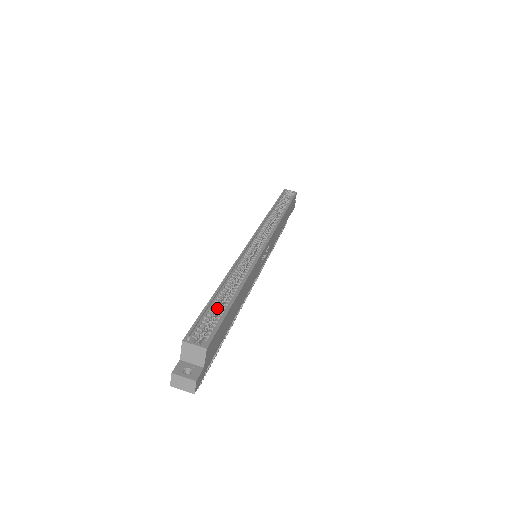
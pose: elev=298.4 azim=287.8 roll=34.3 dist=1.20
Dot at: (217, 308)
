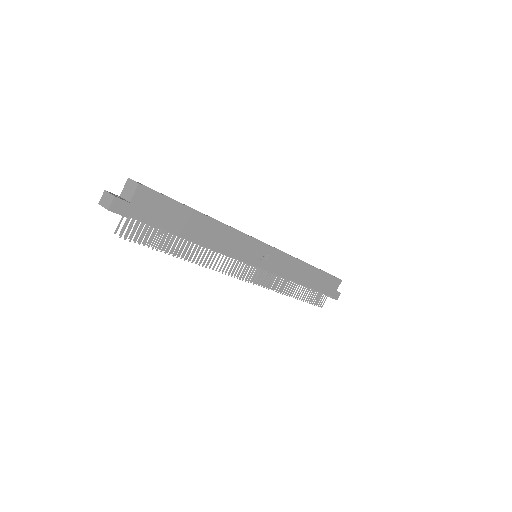
Dot at: occluded
